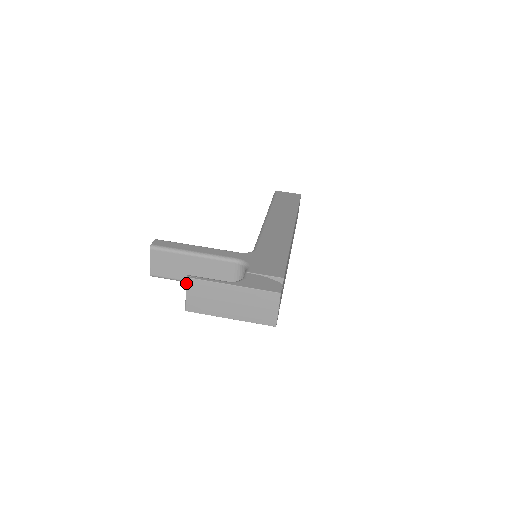
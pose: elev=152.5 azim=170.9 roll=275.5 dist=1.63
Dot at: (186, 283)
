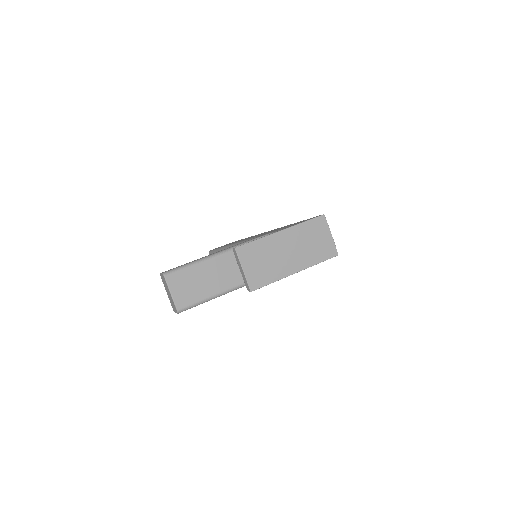
Dot at: (237, 255)
